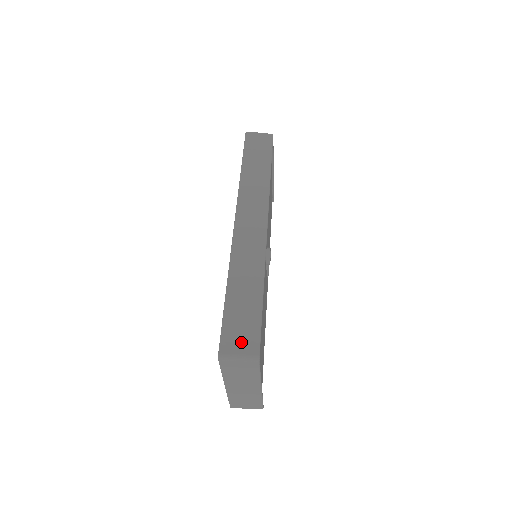
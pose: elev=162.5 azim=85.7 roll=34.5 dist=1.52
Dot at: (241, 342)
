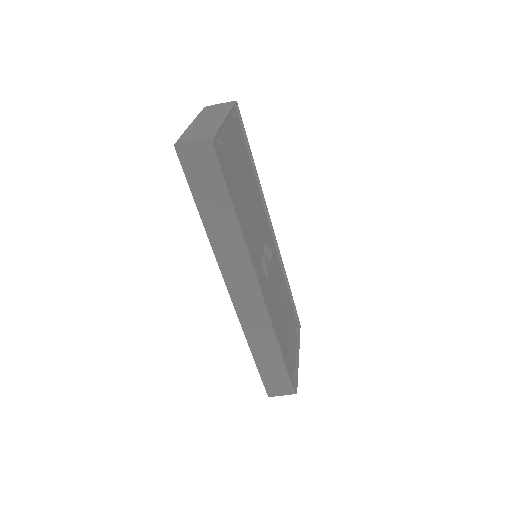
Dot at: occluded
